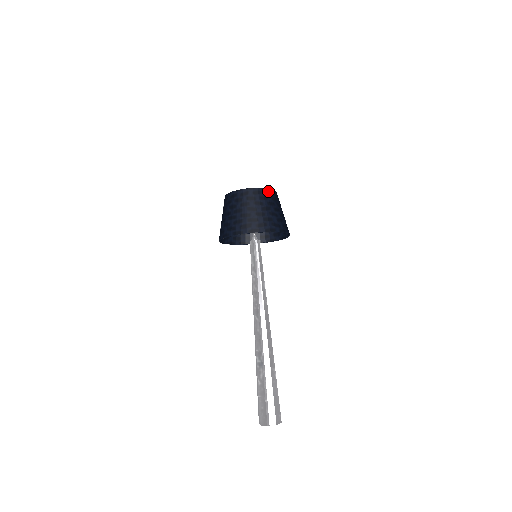
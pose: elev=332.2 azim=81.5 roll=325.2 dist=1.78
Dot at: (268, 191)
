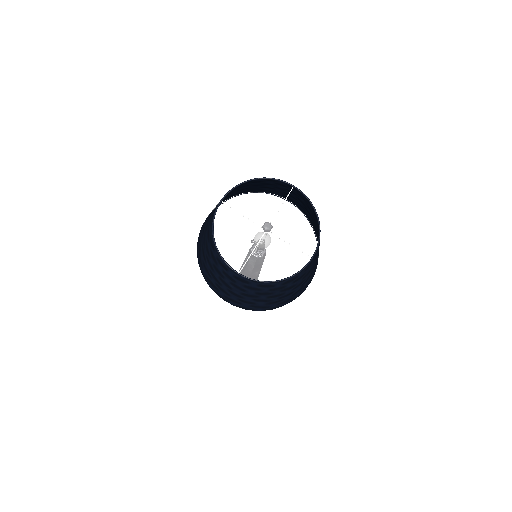
Dot at: (267, 284)
